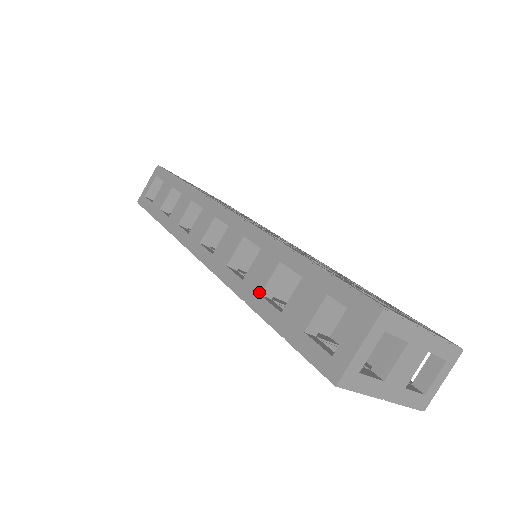
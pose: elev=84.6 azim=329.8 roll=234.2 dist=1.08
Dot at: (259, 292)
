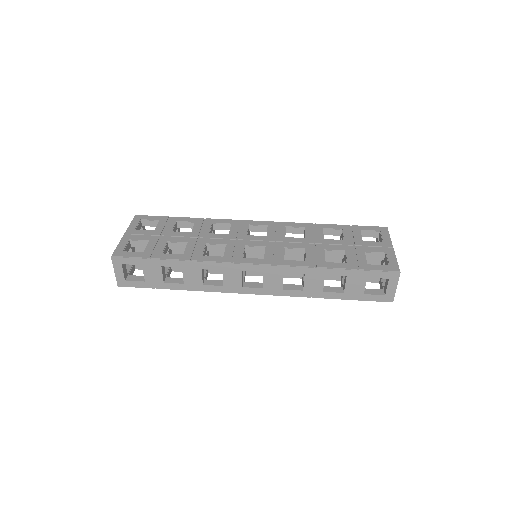
Dot at: (321, 291)
